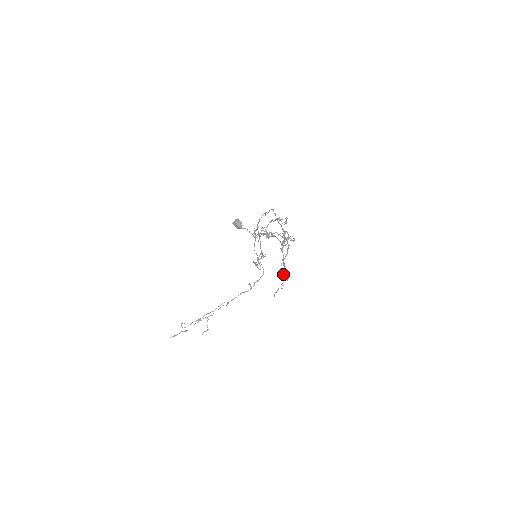
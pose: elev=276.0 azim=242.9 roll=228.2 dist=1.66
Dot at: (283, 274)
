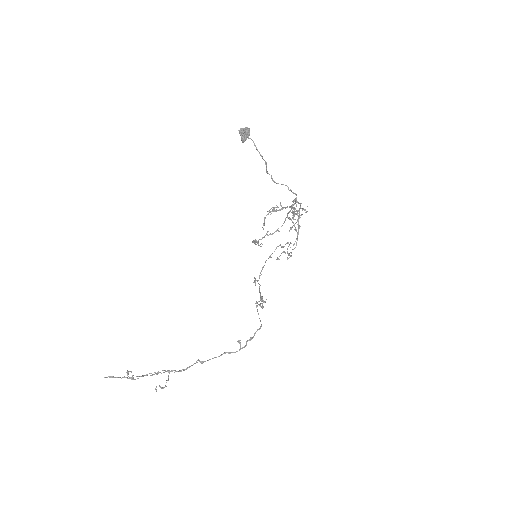
Dot at: occluded
